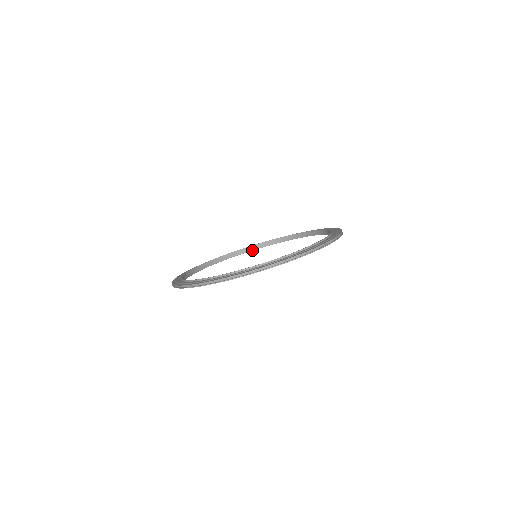
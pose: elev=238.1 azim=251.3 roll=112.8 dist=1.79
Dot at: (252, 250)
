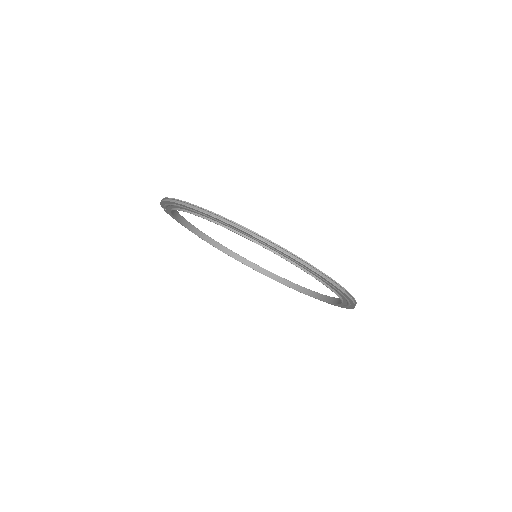
Dot at: (239, 261)
